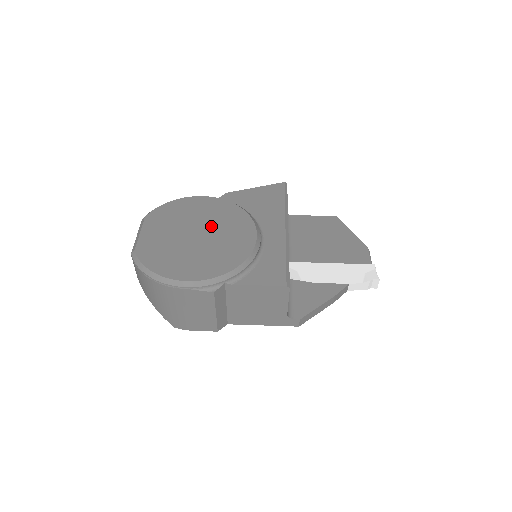
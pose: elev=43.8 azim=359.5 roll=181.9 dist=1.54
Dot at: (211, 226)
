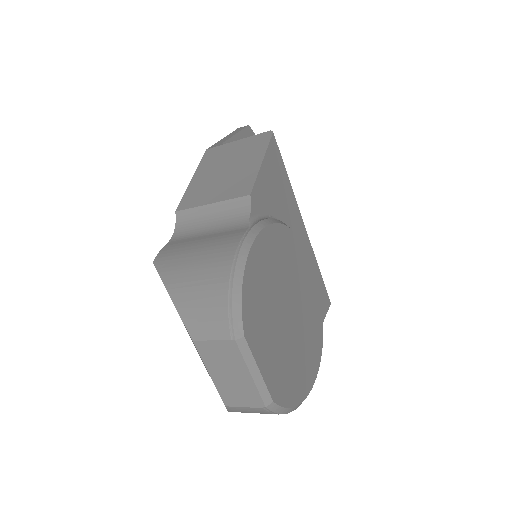
Dot at: (290, 285)
